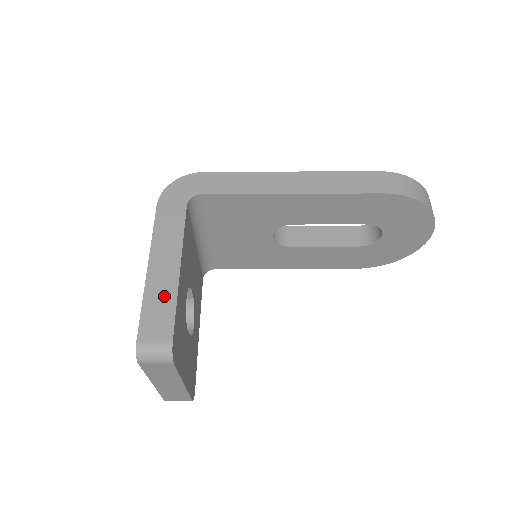
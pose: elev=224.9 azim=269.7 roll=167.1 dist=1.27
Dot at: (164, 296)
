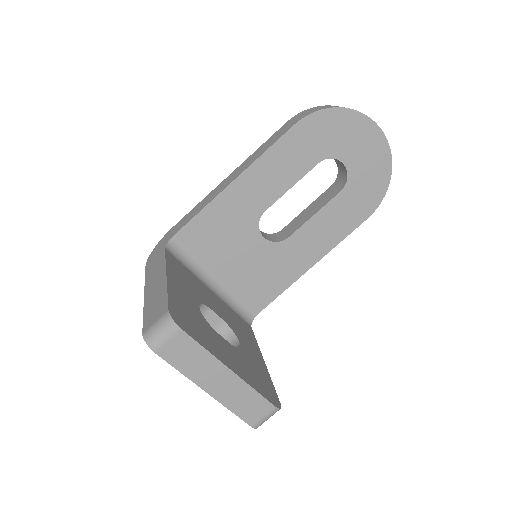
Dot at: (158, 296)
